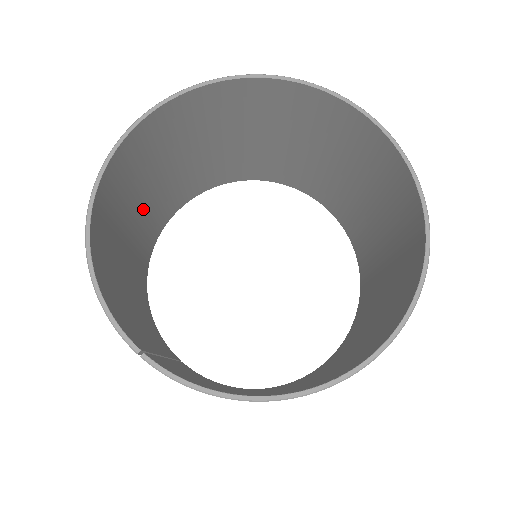
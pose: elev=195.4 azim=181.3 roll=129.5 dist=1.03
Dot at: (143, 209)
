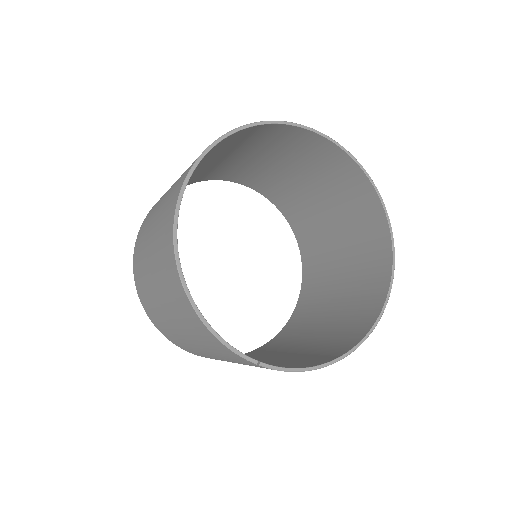
Dot at: occluded
